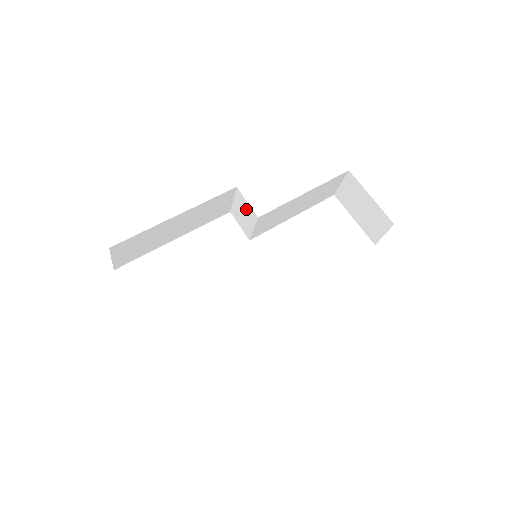
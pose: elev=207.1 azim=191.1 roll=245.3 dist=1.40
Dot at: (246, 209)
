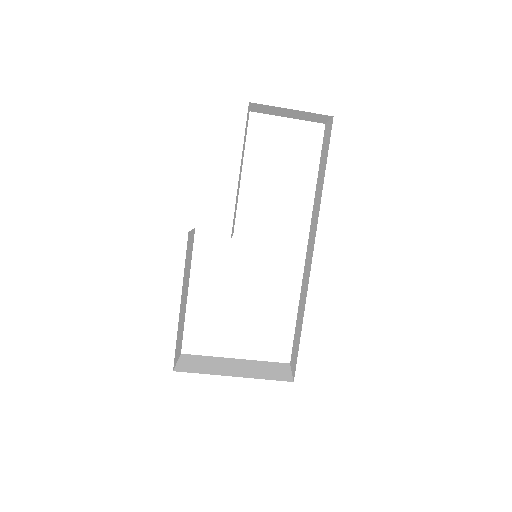
Dot at: occluded
